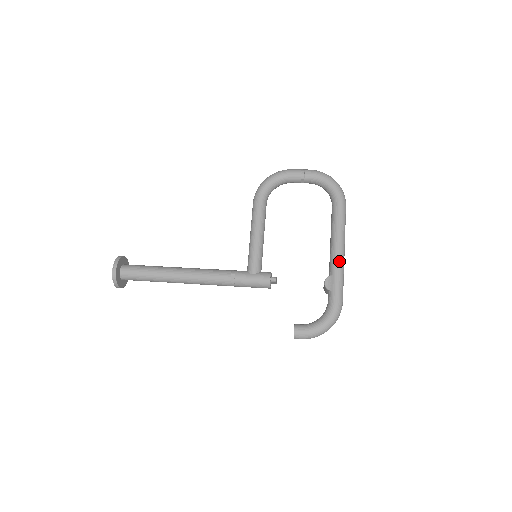
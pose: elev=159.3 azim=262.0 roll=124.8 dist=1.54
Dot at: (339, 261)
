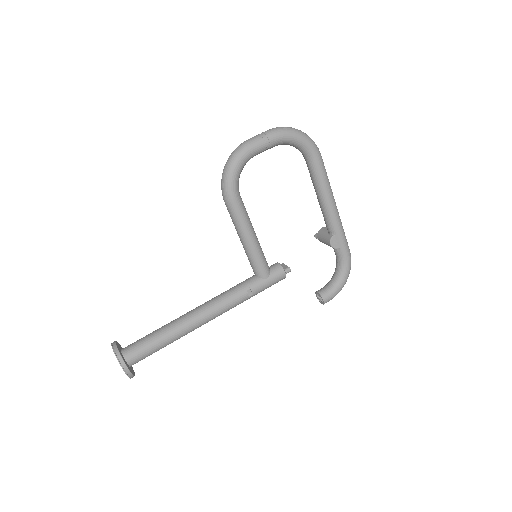
Dot at: (338, 219)
